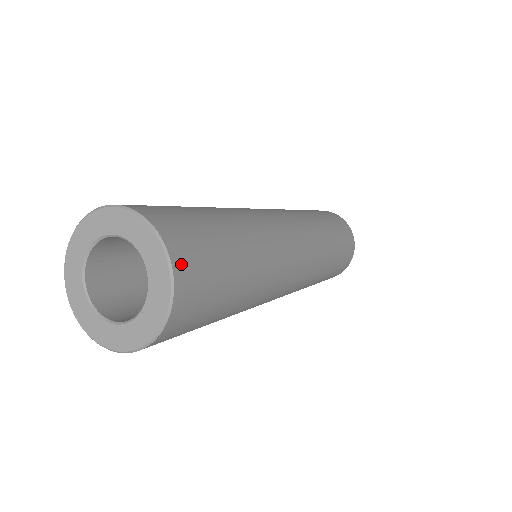
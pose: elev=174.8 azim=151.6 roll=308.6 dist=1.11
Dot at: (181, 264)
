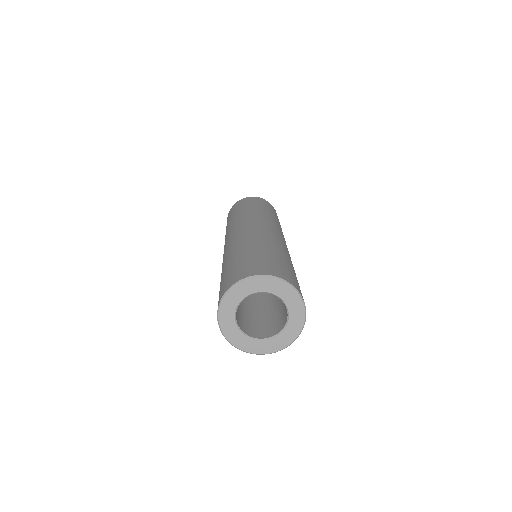
Dot at: occluded
